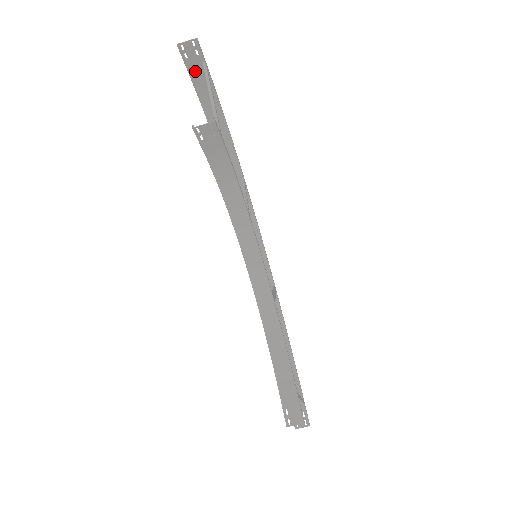
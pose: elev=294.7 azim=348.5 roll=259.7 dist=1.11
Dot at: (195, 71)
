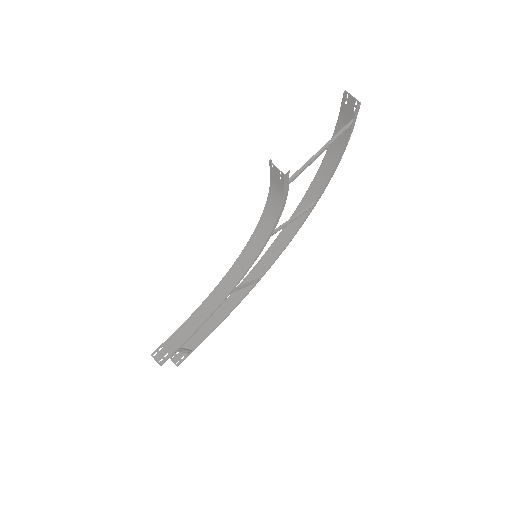
Dot at: (345, 116)
